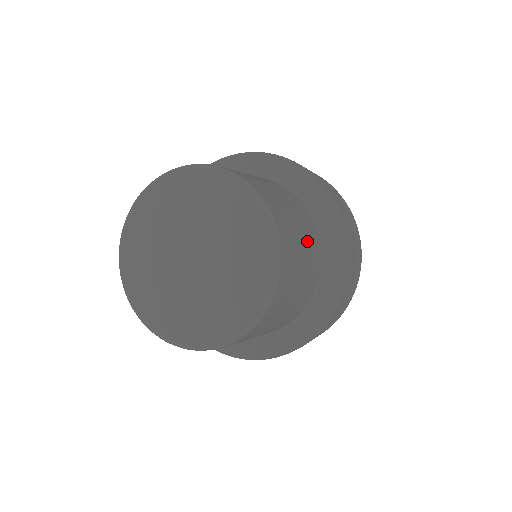
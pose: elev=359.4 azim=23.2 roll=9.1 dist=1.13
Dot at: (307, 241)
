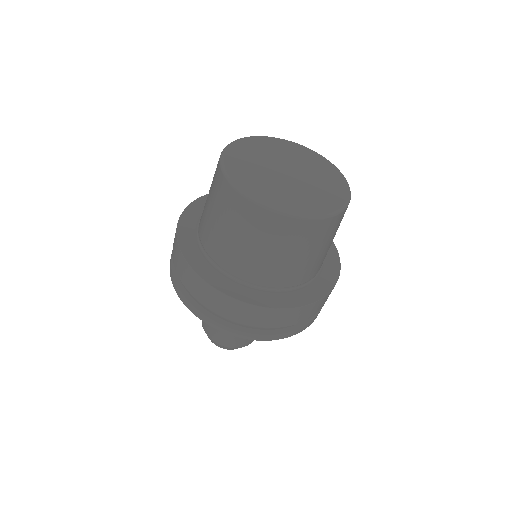
Dot at: occluded
